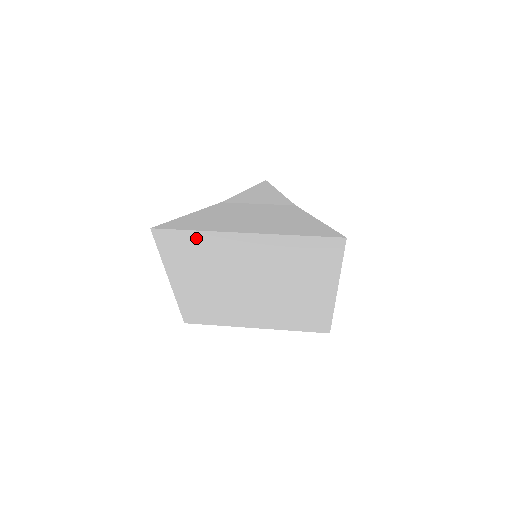
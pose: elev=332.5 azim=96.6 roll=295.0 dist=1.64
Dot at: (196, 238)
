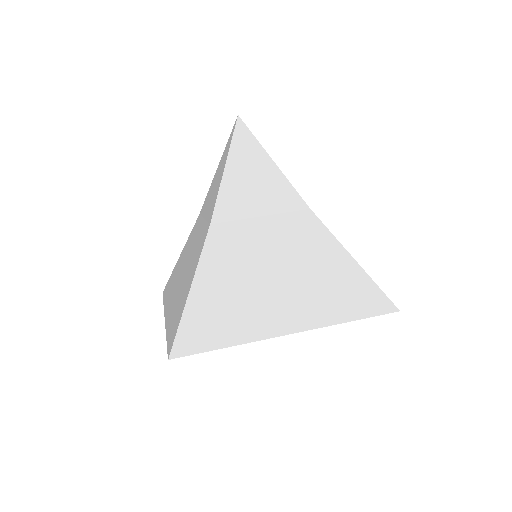
Dot at: occluded
